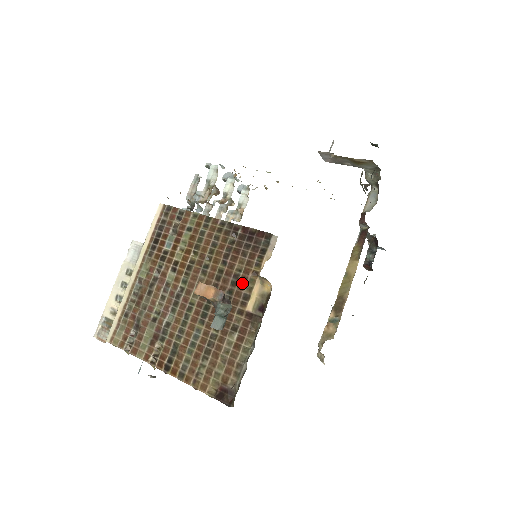
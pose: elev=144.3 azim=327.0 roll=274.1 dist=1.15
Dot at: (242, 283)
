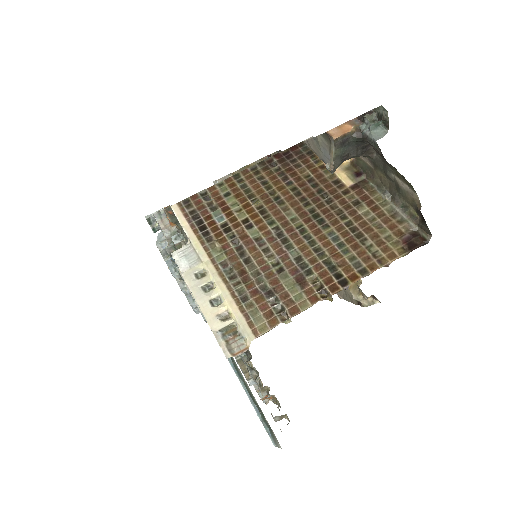
Dot at: (321, 179)
